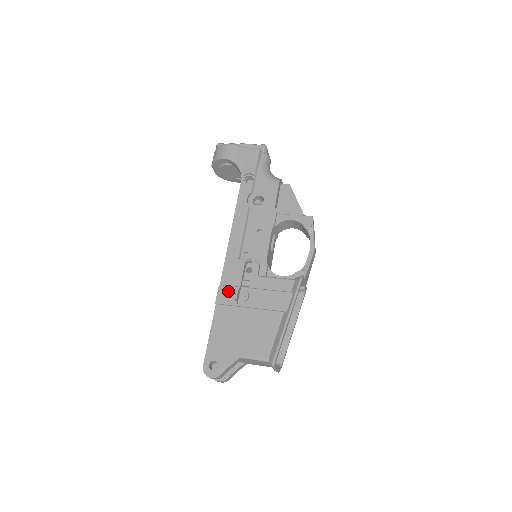
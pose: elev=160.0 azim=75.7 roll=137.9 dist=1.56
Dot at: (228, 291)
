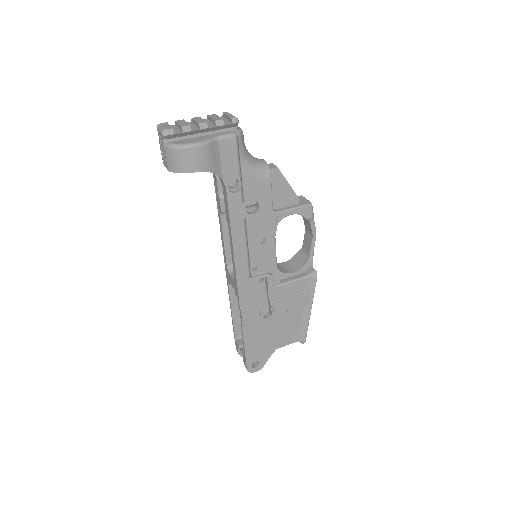
Dot at: (252, 312)
